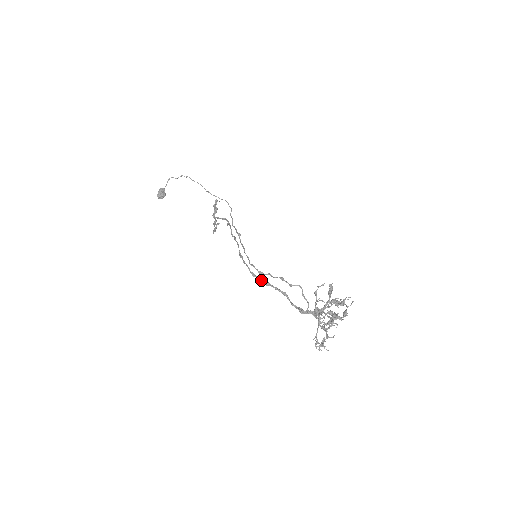
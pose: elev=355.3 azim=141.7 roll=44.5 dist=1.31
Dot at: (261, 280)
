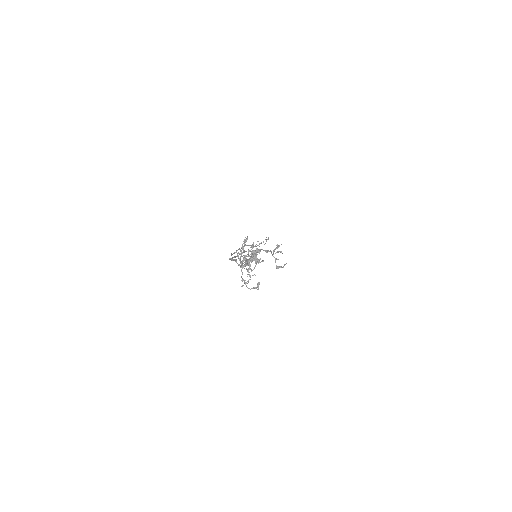
Dot at: (230, 259)
